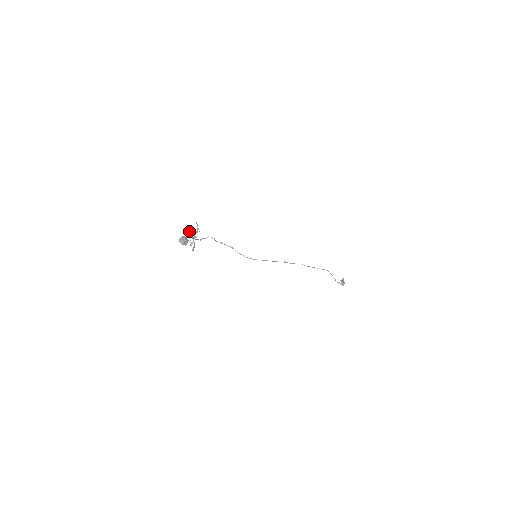
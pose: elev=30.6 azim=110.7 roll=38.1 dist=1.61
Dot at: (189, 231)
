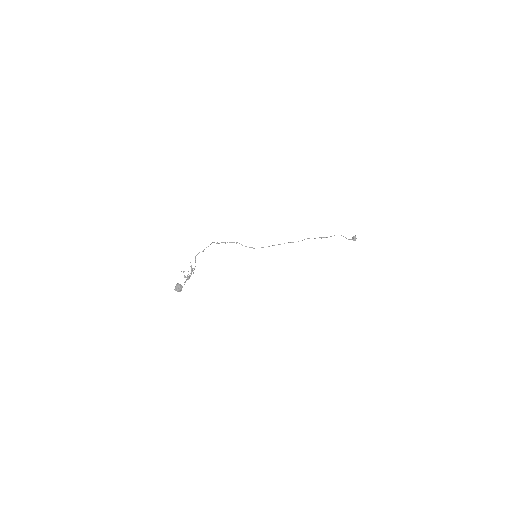
Dot at: occluded
